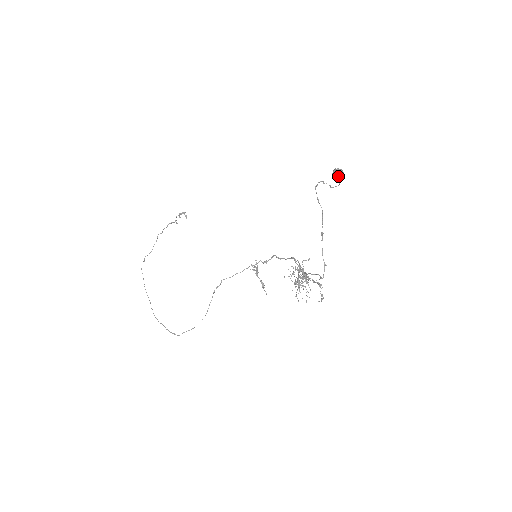
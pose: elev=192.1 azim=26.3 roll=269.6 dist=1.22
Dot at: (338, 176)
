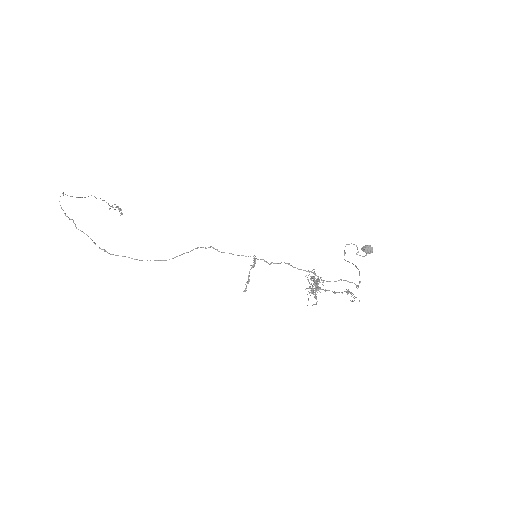
Dot at: (368, 250)
